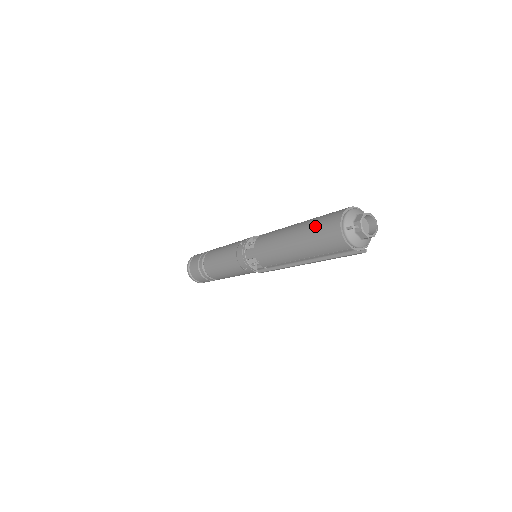
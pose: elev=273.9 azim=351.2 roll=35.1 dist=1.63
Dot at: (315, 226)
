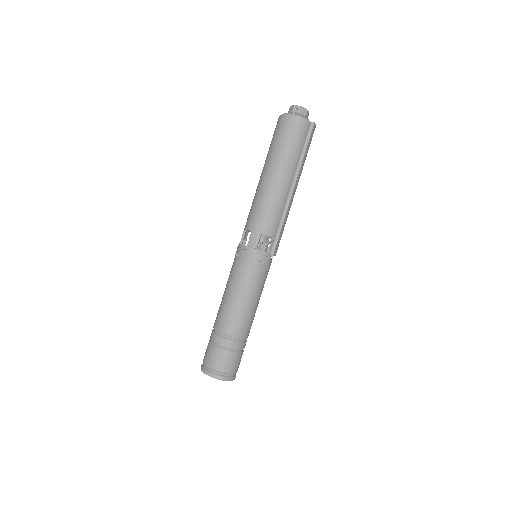
Dot at: (276, 143)
